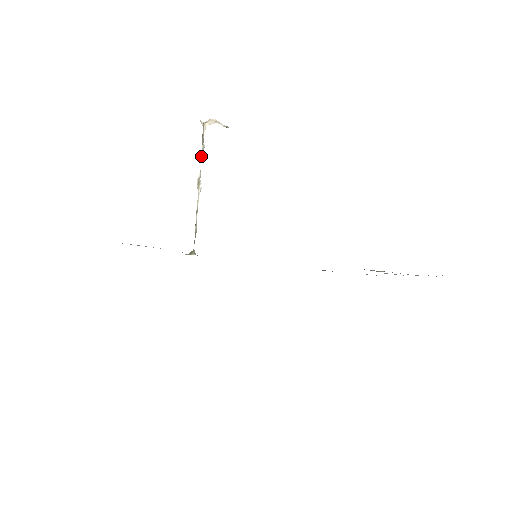
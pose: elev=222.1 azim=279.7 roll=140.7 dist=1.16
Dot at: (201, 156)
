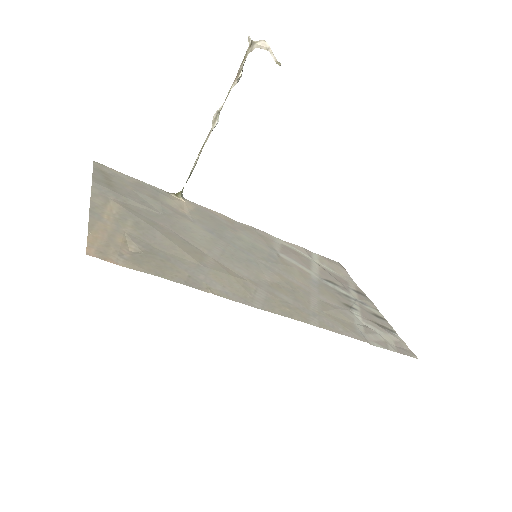
Dot at: (232, 86)
